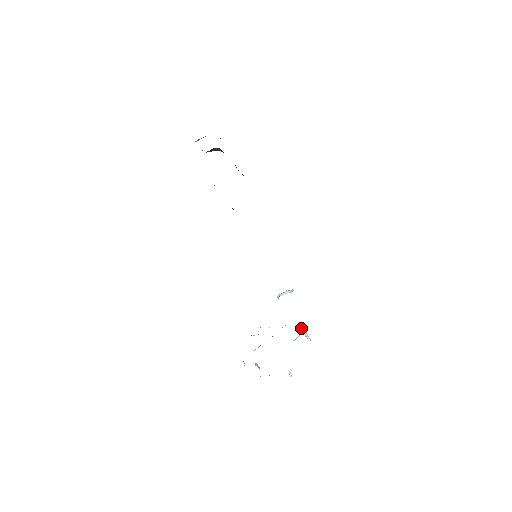
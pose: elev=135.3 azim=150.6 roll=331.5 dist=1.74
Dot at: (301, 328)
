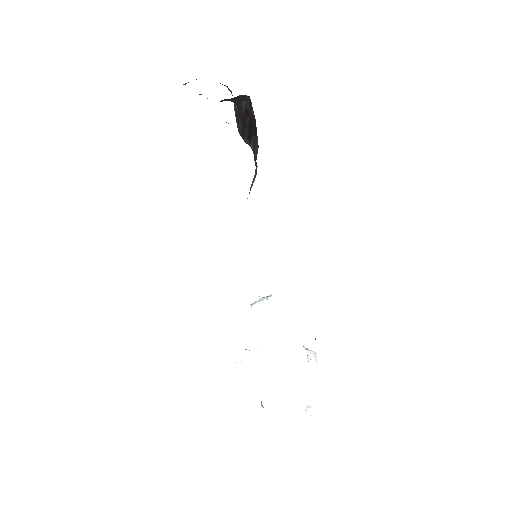
Dot at: occluded
